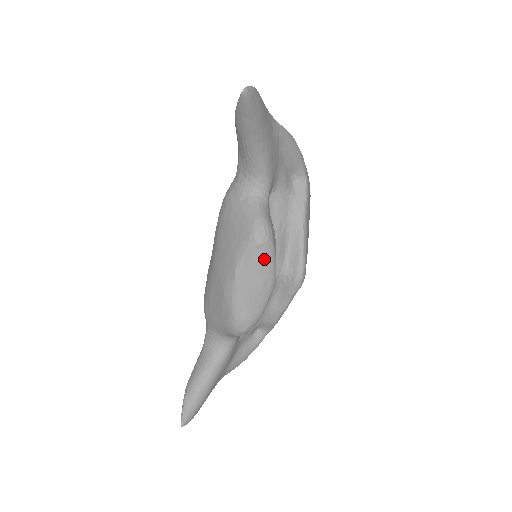
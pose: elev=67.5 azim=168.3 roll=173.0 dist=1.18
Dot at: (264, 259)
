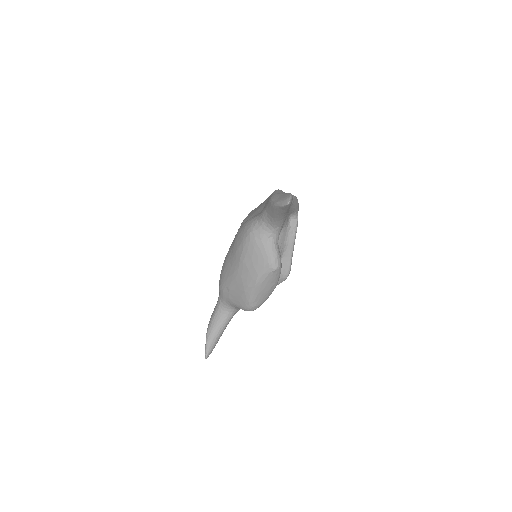
Dot at: (275, 277)
